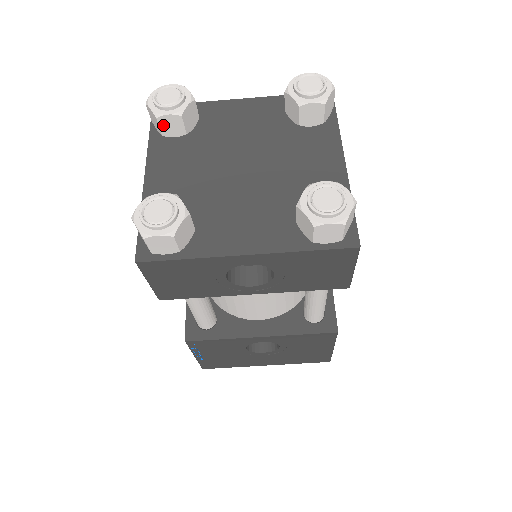
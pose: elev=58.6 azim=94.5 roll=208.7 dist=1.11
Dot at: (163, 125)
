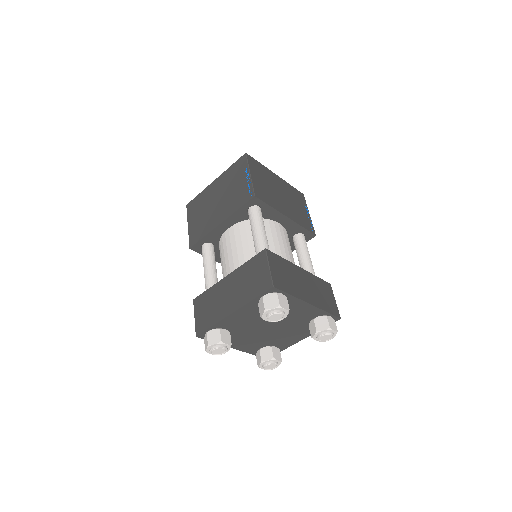
Dot at: occluded
